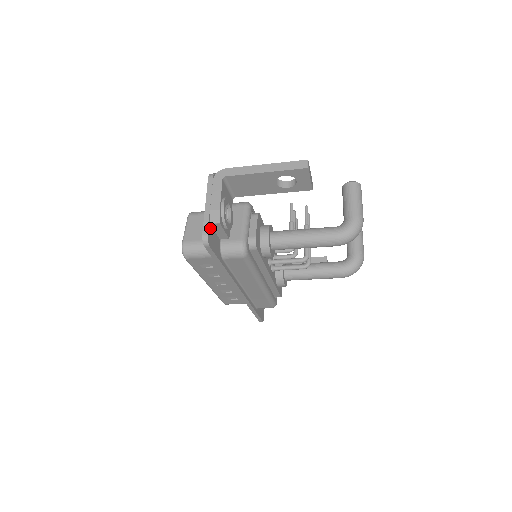
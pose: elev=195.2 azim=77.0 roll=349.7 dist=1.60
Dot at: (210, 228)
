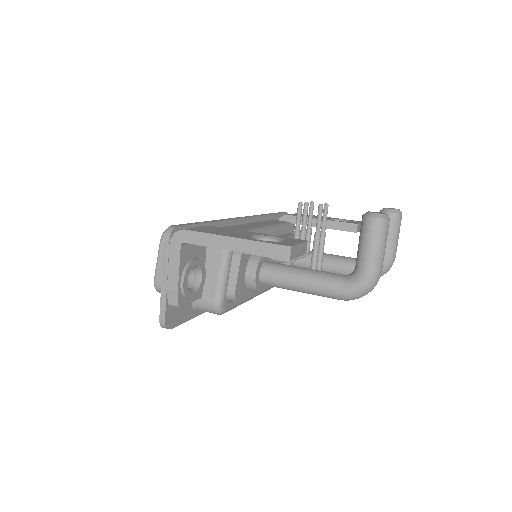
Dot at: (170, 308)
